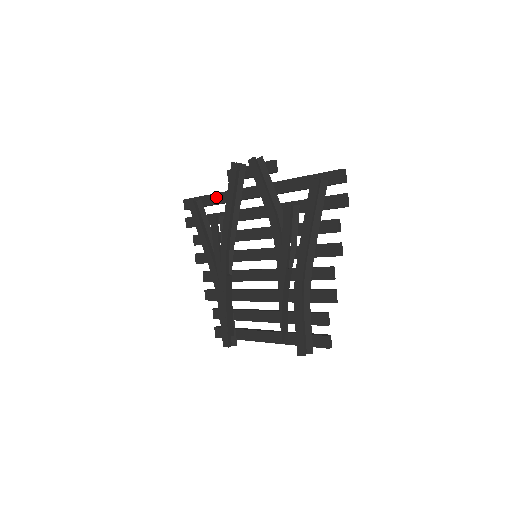
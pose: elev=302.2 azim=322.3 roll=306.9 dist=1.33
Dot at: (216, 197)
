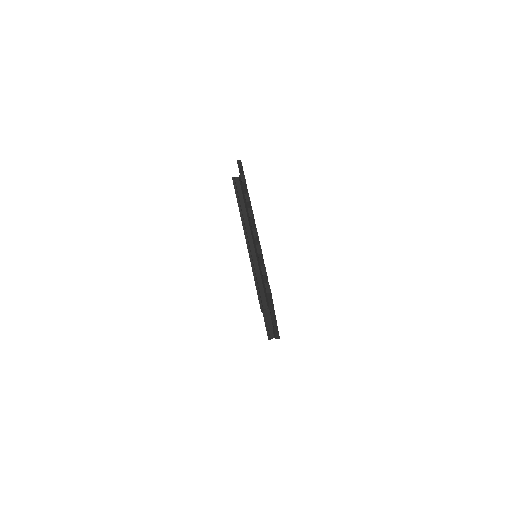
Dot at: occluded
